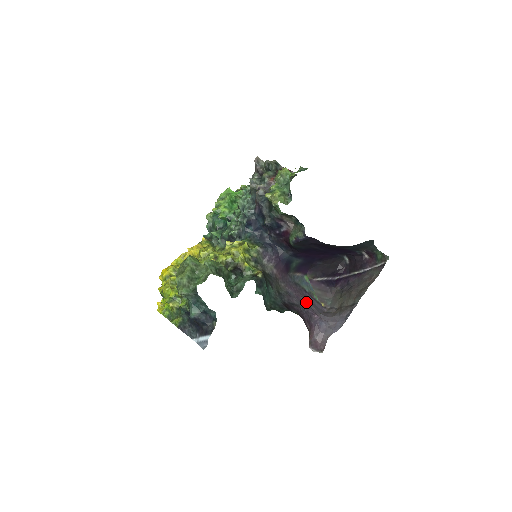
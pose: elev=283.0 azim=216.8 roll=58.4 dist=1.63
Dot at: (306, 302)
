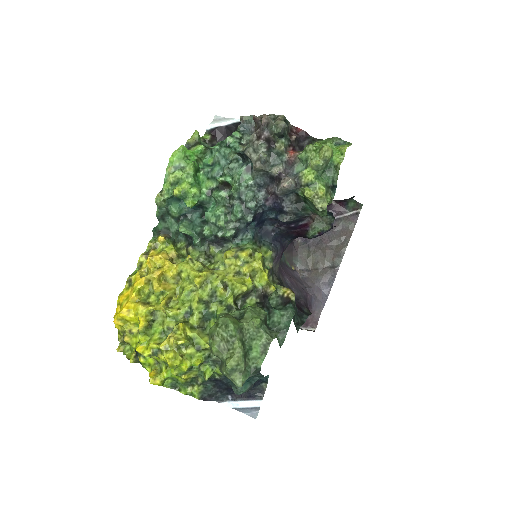
Dot at: (296, 283)
